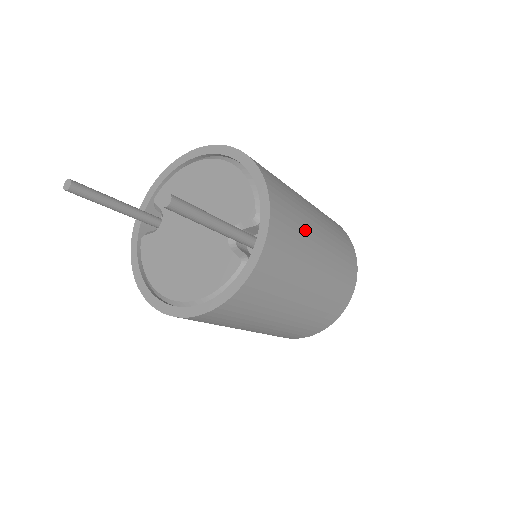
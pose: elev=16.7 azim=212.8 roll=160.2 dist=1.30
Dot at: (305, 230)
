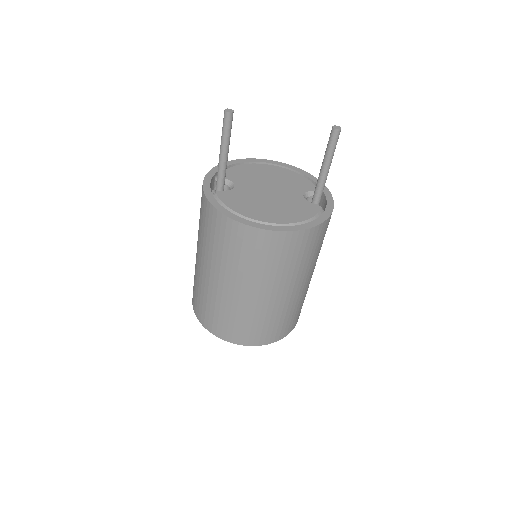
Dot at: occluded
